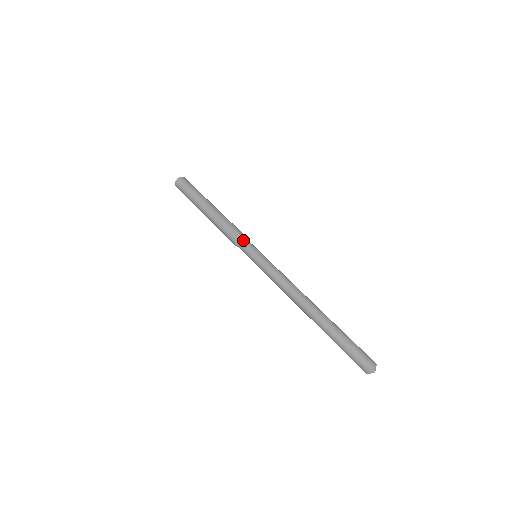
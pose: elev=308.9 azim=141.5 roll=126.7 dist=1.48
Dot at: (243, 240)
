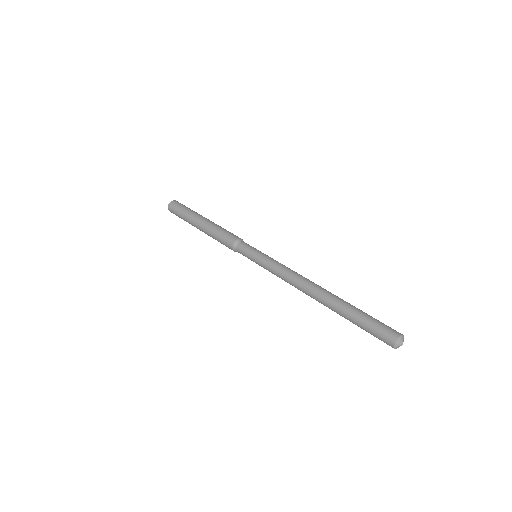
Dot at: (244, 242)
